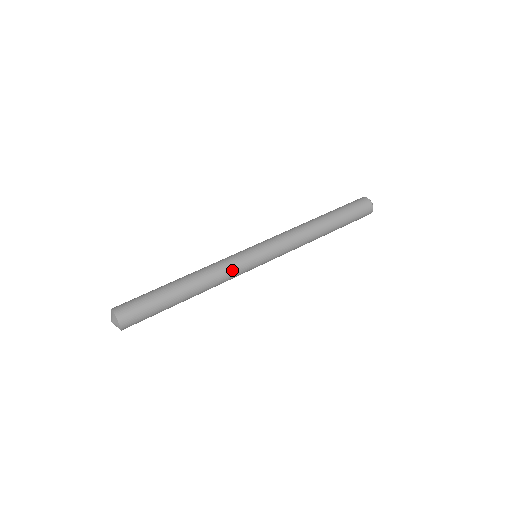
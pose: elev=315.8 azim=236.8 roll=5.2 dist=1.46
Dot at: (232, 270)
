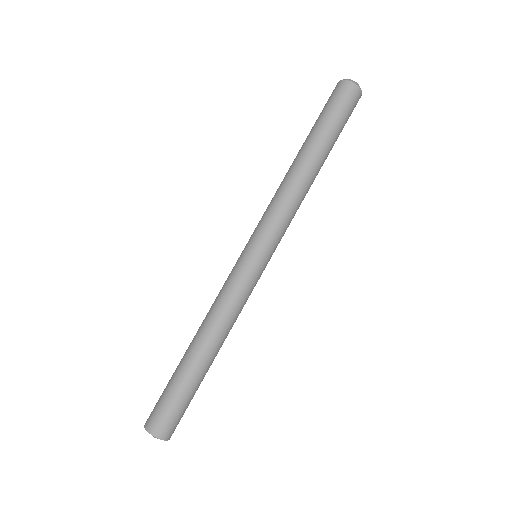
Dot at: (246, 301)
